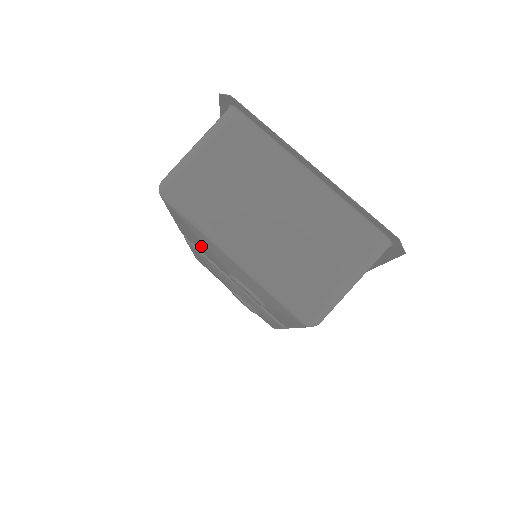
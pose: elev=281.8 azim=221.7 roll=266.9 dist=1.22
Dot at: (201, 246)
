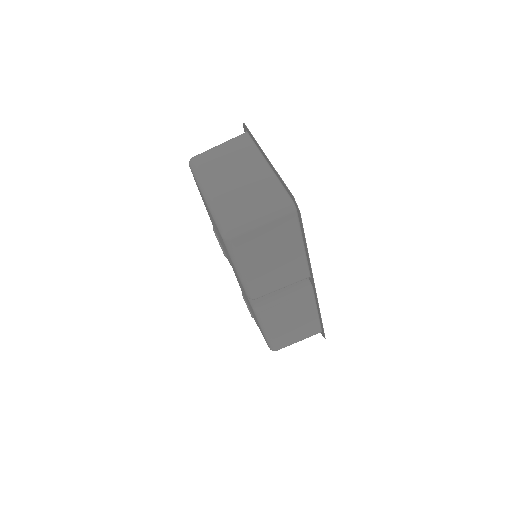
Dot at: occluded
